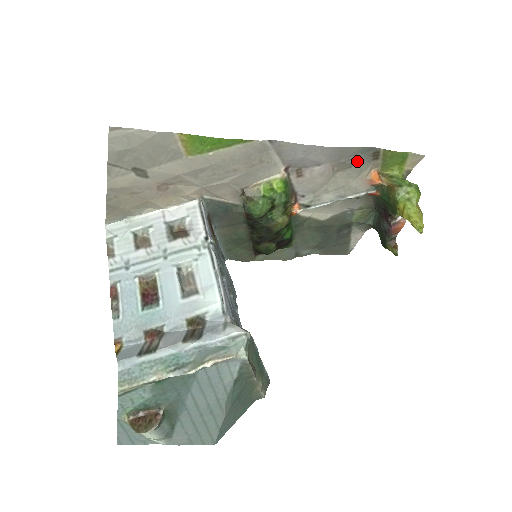
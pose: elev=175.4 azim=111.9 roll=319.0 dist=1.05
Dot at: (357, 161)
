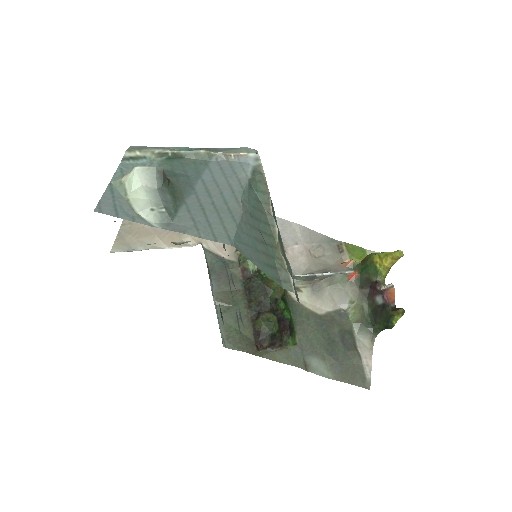
Dot at: (327, 249)
